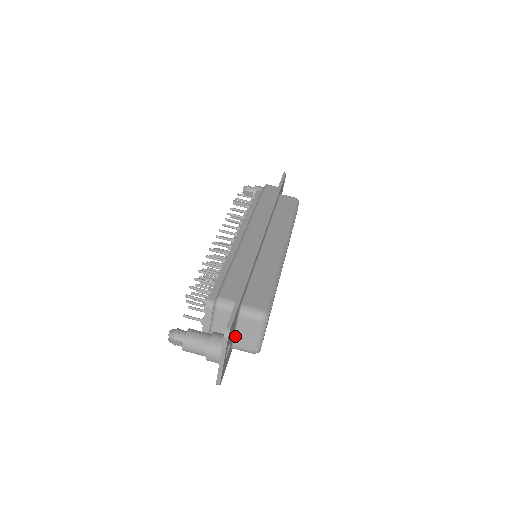
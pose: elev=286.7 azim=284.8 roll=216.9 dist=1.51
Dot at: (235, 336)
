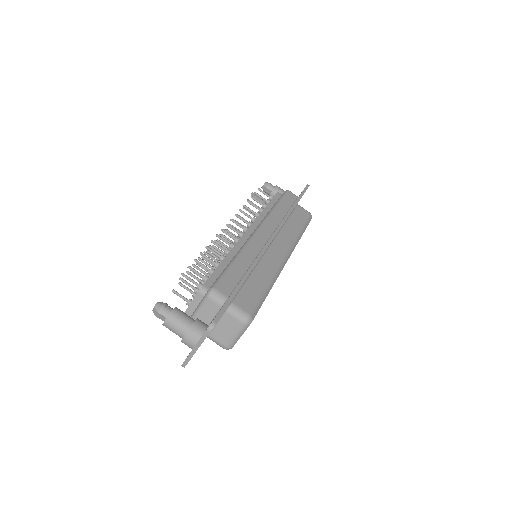
Dot at: (214, 328)
